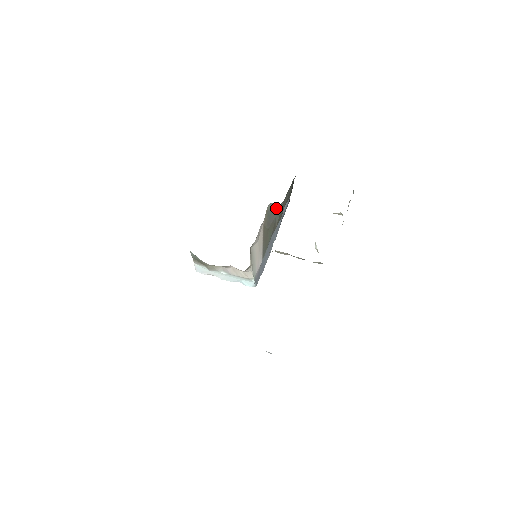
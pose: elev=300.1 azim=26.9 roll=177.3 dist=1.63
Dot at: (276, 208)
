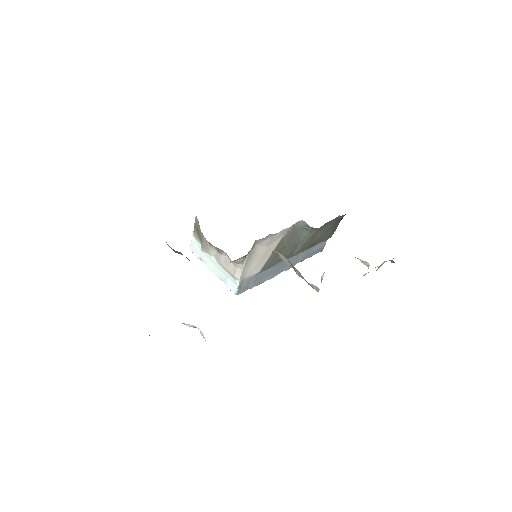
Dot at: (305, 231)
